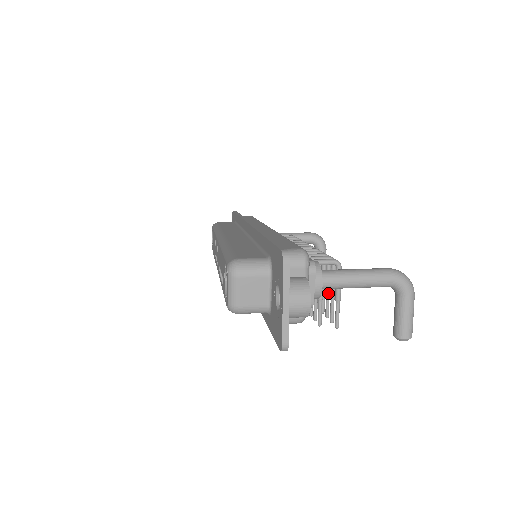
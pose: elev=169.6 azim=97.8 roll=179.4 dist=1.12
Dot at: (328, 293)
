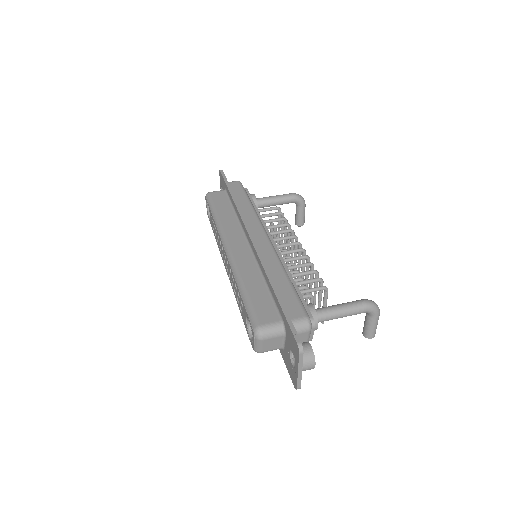
Dot at: (315, 294)
